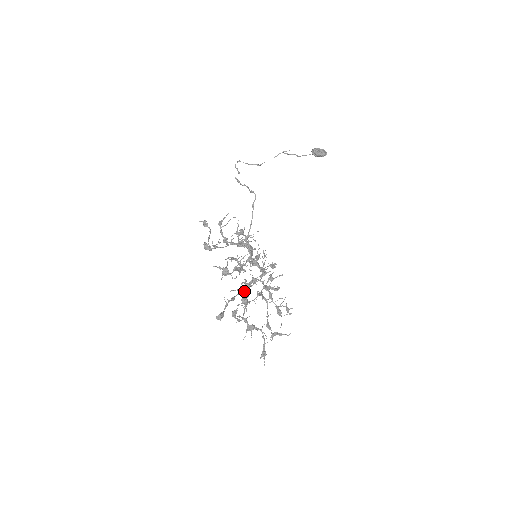
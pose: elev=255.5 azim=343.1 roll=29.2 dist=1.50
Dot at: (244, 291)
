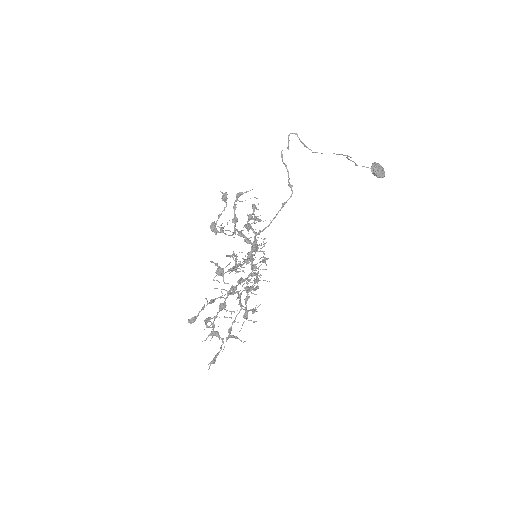
Dot at: (227, 294)
